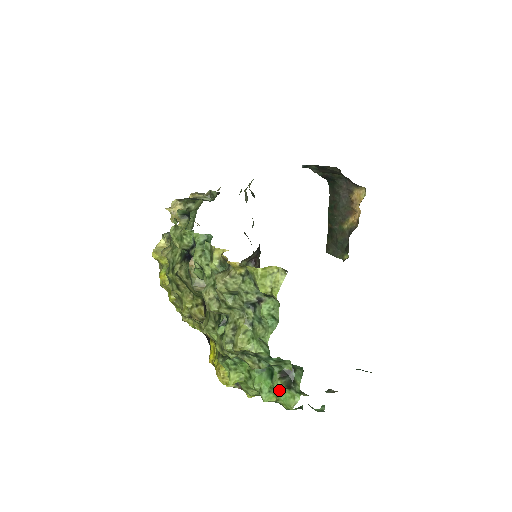
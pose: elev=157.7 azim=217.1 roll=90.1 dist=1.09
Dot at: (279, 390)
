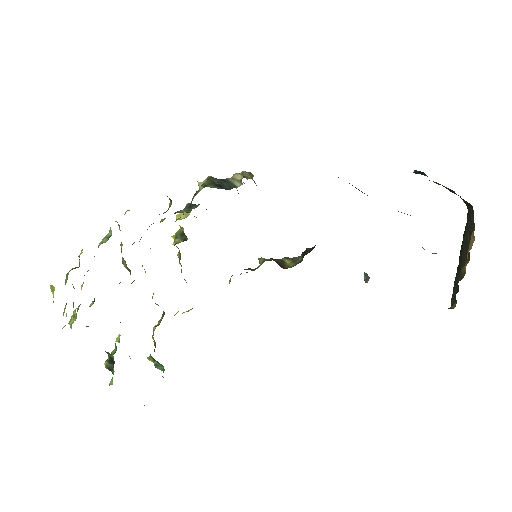
Dot at: occluded
